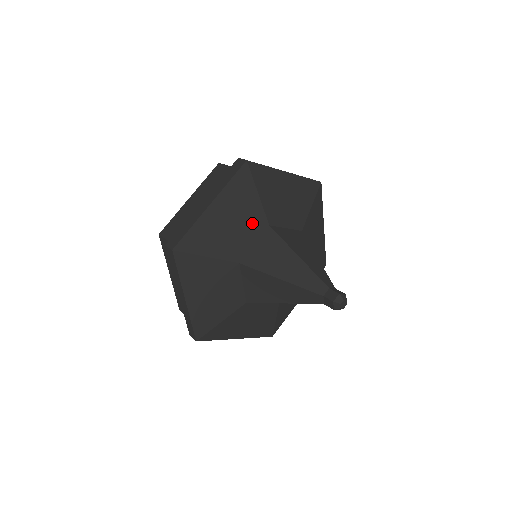
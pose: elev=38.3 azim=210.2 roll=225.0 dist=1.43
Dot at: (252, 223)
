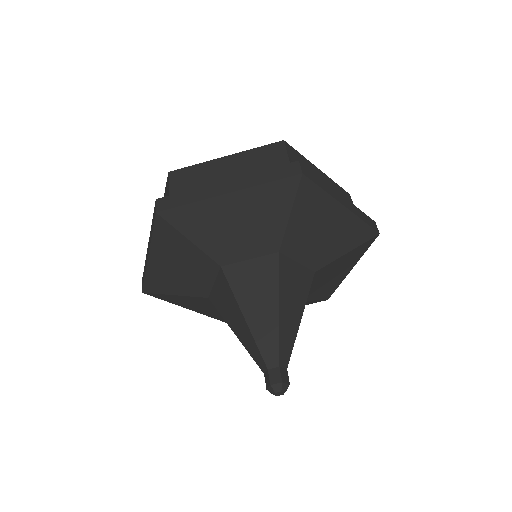
Dot at: (262, 239)
